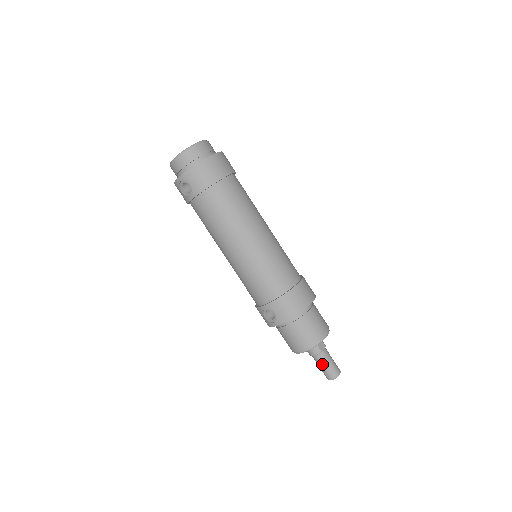
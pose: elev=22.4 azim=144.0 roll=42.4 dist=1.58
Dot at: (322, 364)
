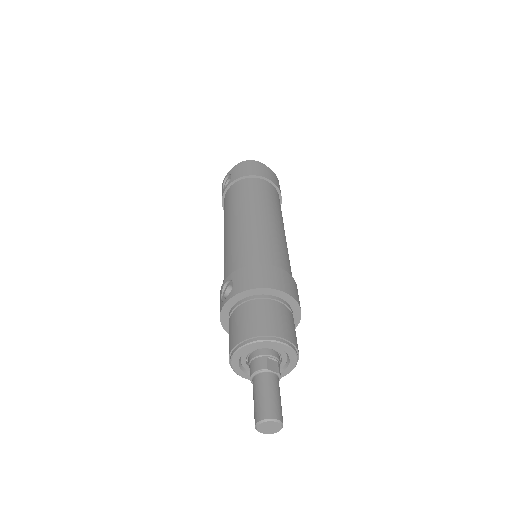
Dot at: (258, 389)
